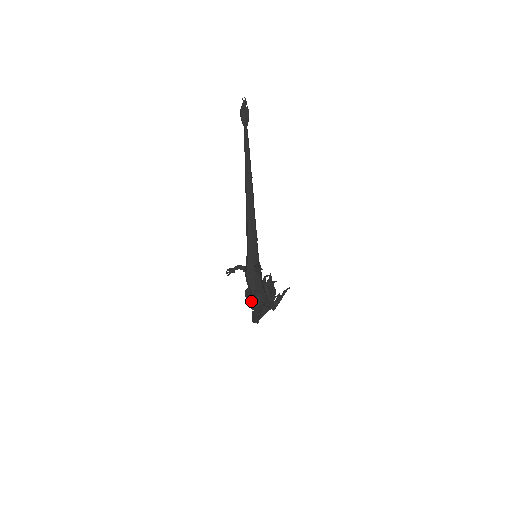
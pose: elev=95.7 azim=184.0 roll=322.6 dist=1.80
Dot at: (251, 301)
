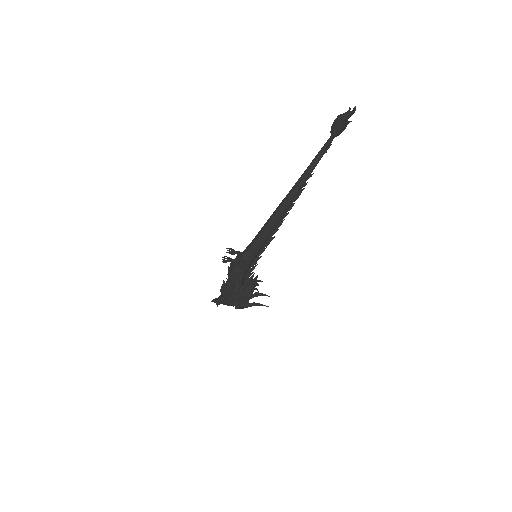
Dot at: (222, 284)
